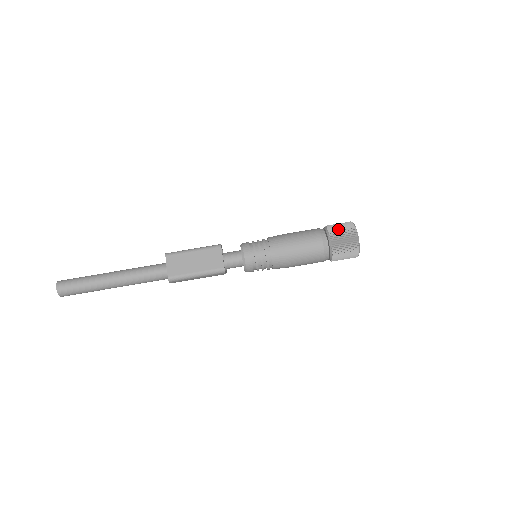
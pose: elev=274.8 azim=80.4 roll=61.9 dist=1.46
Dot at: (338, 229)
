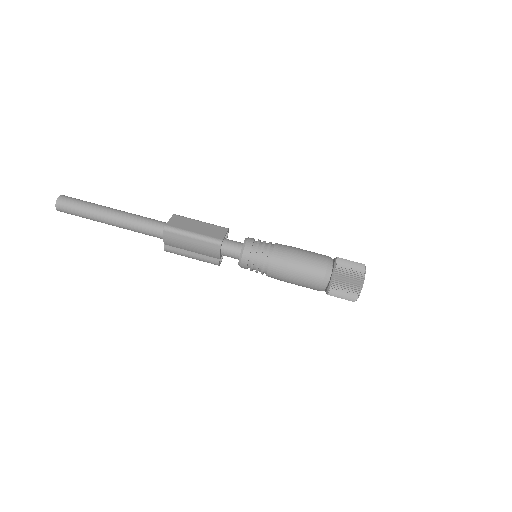
Dot at: occluded
